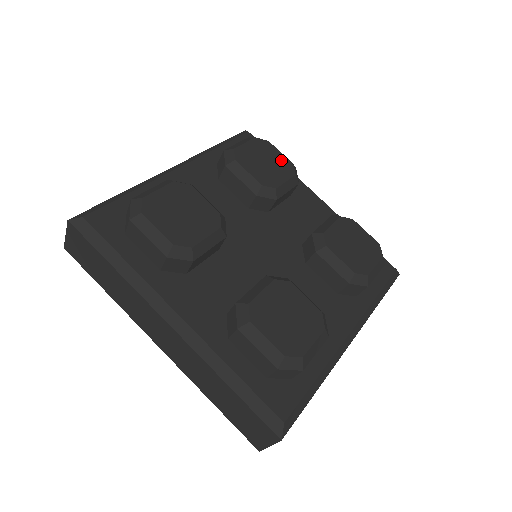
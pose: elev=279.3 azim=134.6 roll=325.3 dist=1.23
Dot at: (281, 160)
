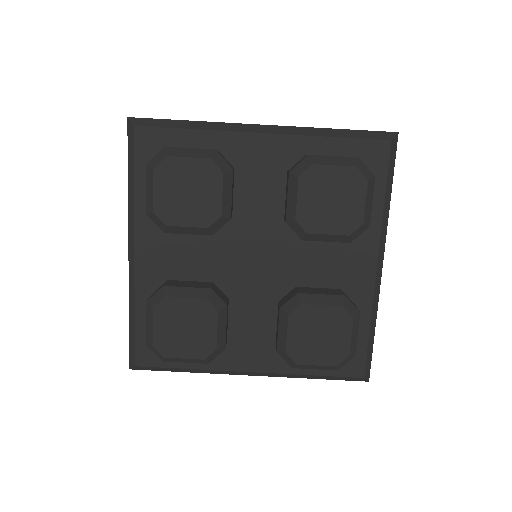
Dot at: (197, 169)
